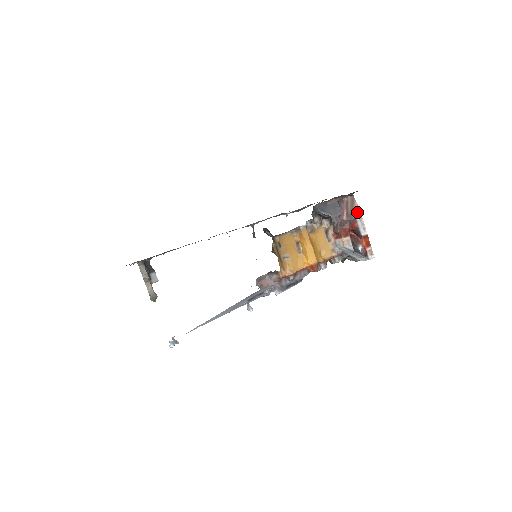
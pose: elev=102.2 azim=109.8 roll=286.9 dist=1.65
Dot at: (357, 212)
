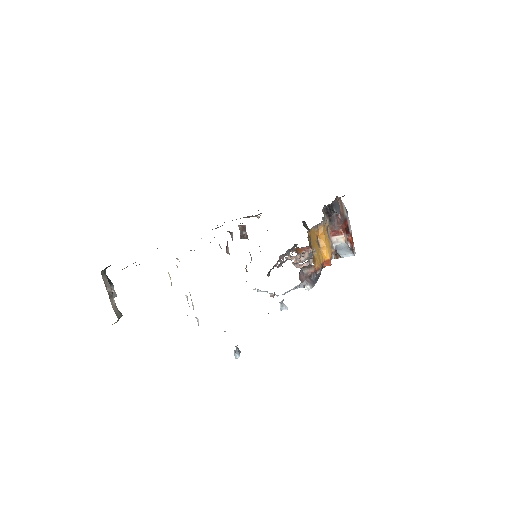
Dot at: (346, 212)
